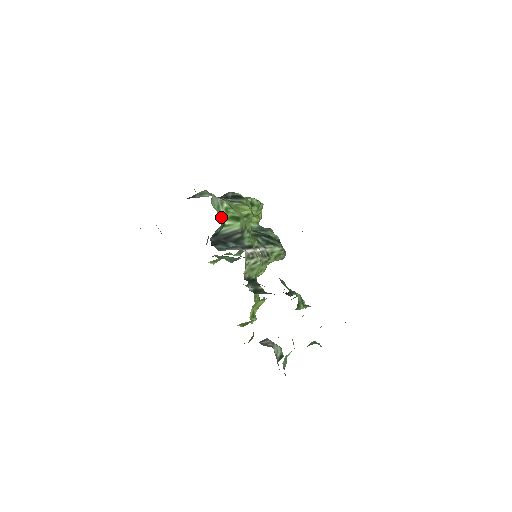
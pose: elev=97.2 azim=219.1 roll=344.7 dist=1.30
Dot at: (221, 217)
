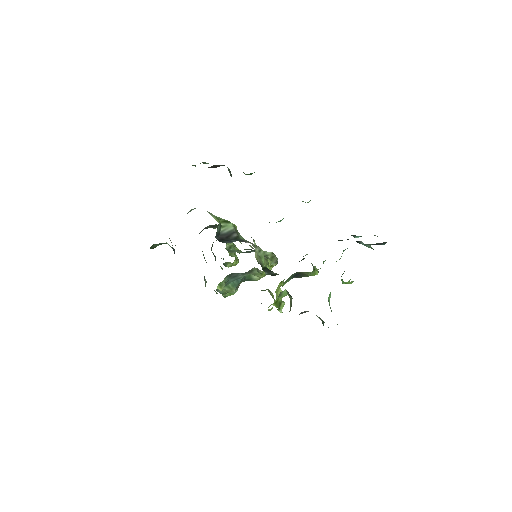
Dot at: occluded
